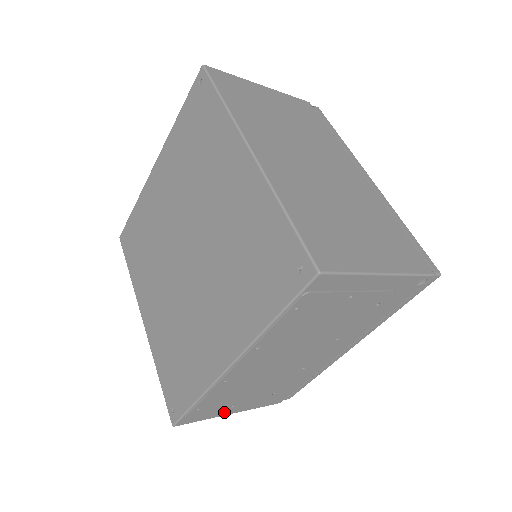
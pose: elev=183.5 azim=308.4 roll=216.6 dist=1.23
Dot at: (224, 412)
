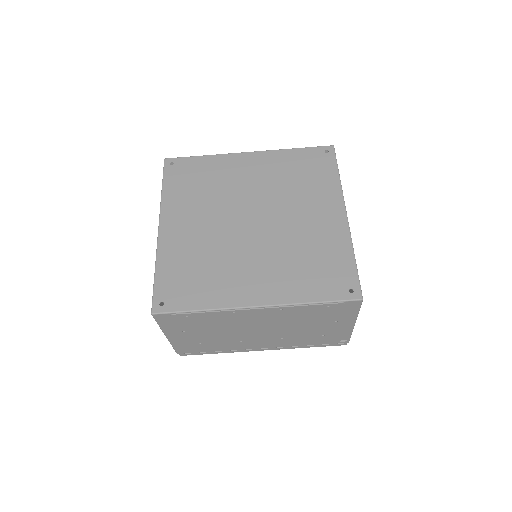
Dot at: (171, 331)
